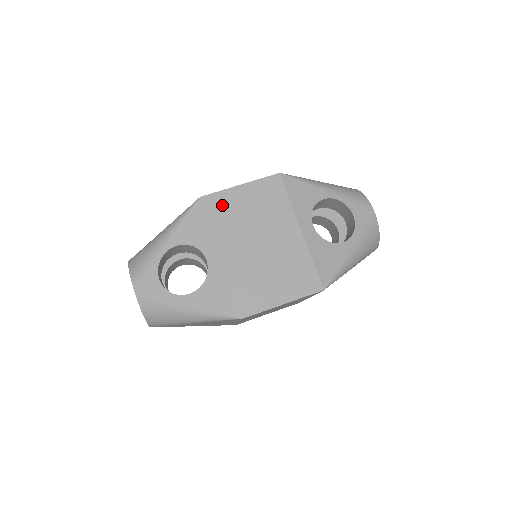
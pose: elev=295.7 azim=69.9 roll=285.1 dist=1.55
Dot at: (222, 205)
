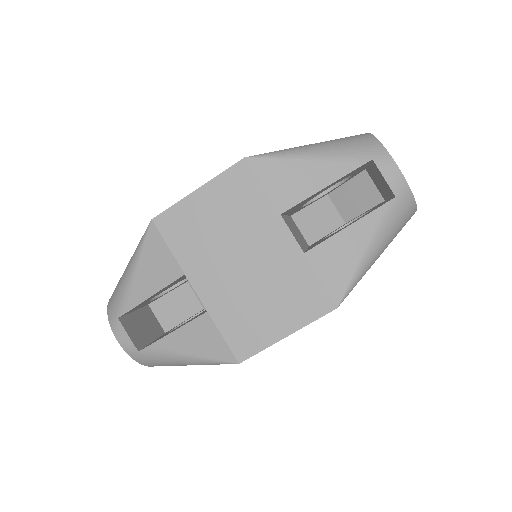
Dot at: occluded
